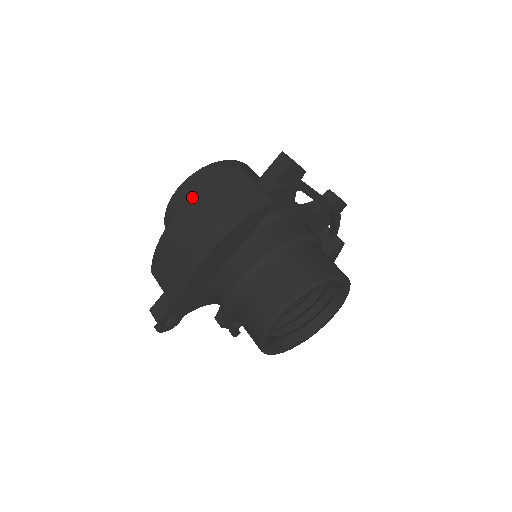
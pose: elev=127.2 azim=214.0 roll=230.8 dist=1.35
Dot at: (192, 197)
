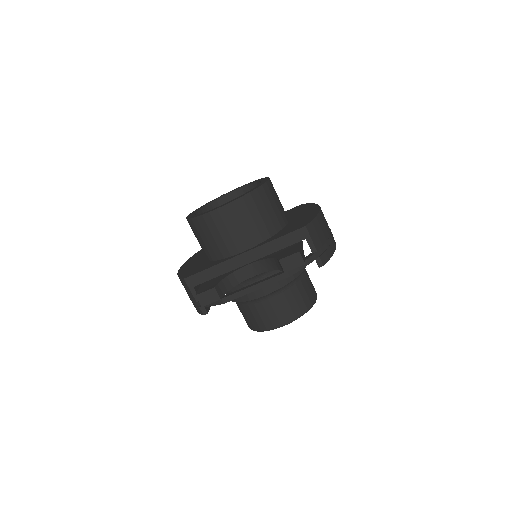
Dot at: (178, 273)
